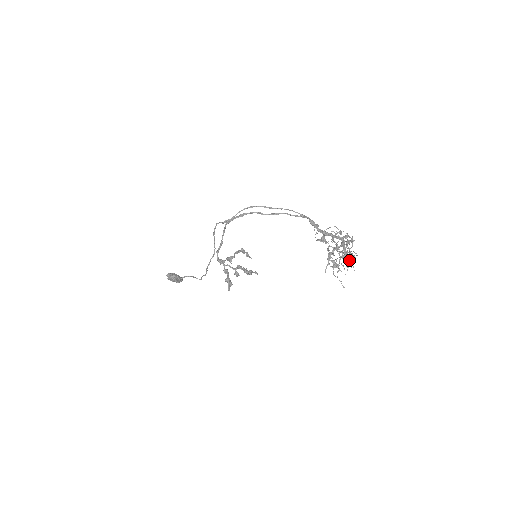
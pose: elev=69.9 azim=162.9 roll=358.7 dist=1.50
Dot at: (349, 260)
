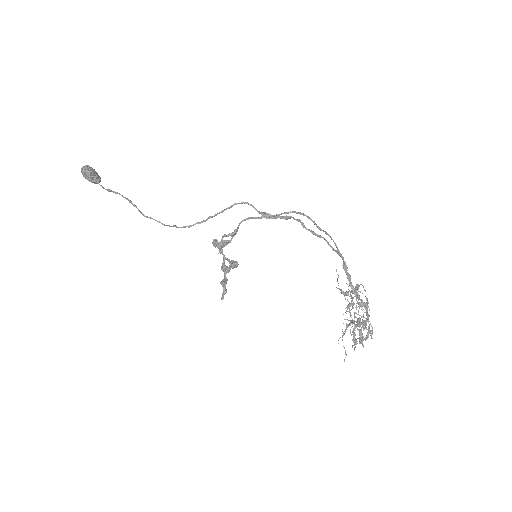
Dot at: (366, 338)
